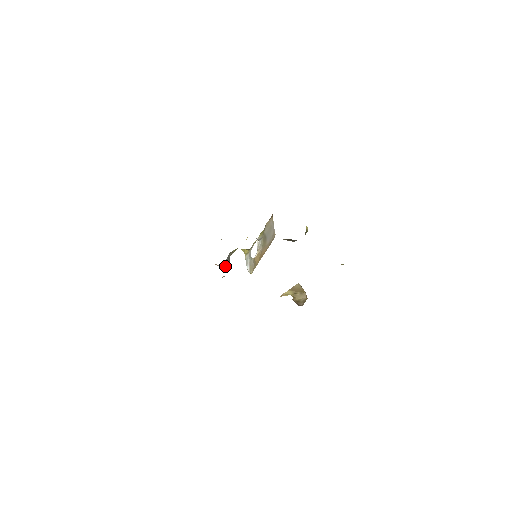
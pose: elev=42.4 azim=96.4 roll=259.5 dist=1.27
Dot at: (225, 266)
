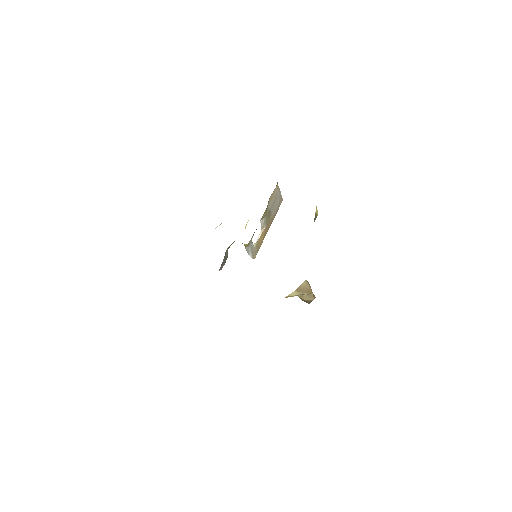
Dot at: (222, 266)
